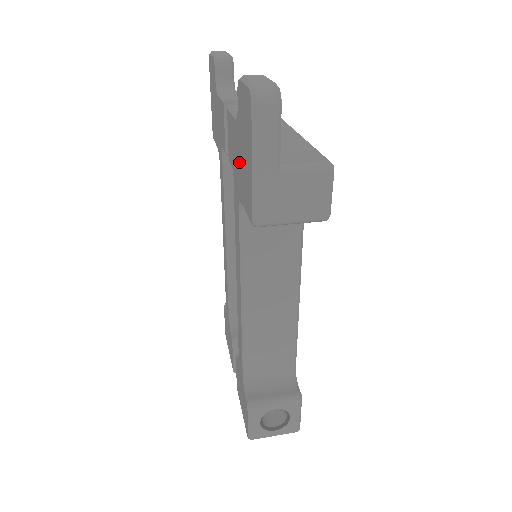
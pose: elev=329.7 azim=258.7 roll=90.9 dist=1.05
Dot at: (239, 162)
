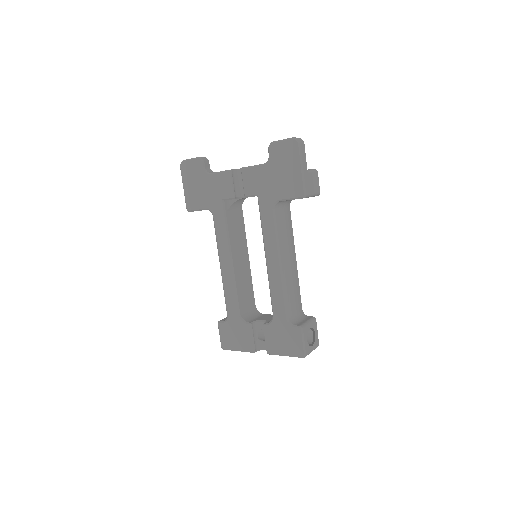
Dot at: (274, 182)
